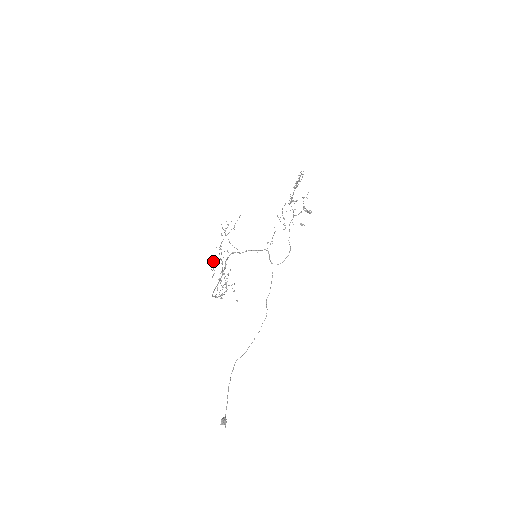
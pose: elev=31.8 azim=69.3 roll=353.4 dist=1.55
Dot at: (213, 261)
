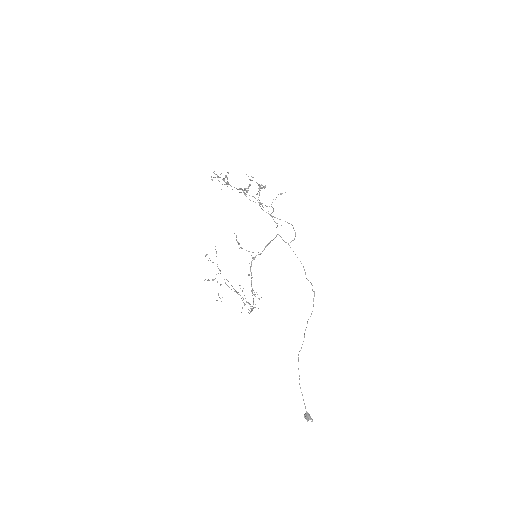
Dot at: occluded
